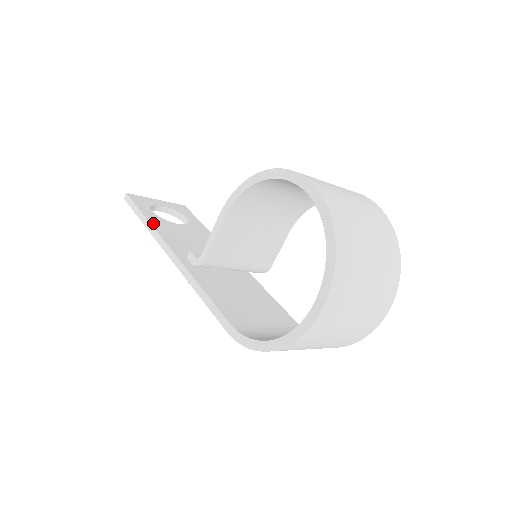
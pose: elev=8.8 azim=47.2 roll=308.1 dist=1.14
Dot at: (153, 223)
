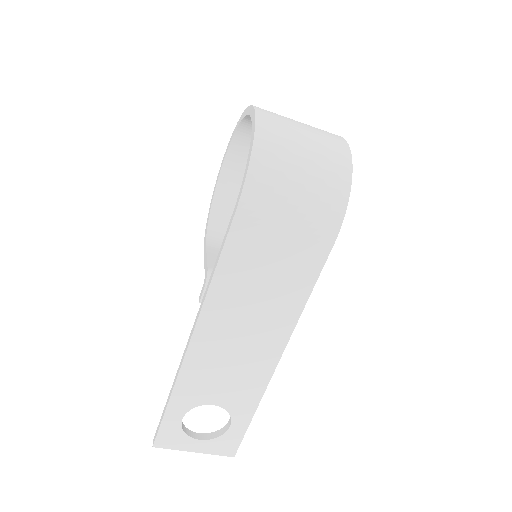
Dot at: occluded
